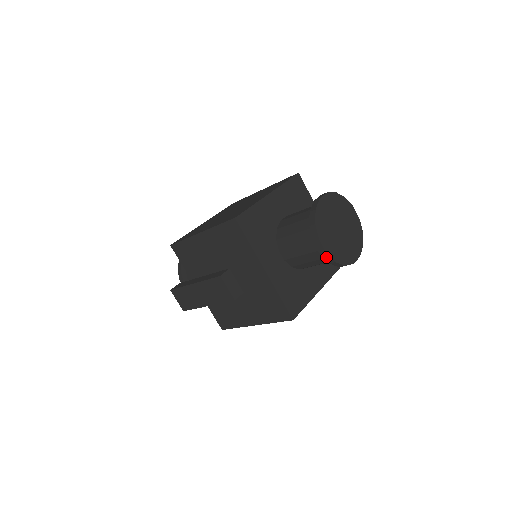
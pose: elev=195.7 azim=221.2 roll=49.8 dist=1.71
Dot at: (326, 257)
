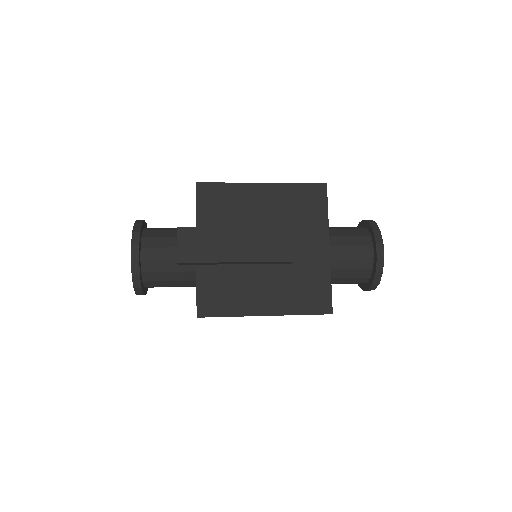
Dot at: (379, 263)
